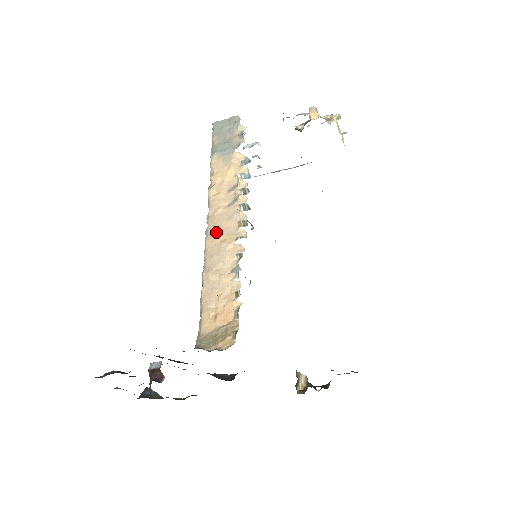
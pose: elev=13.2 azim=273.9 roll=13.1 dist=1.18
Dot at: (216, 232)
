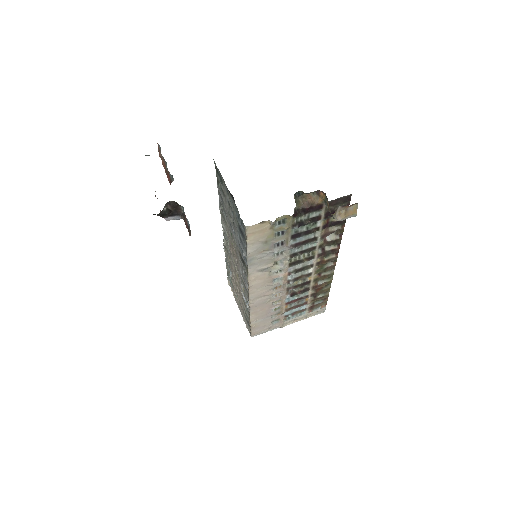
Dot at: occluded
